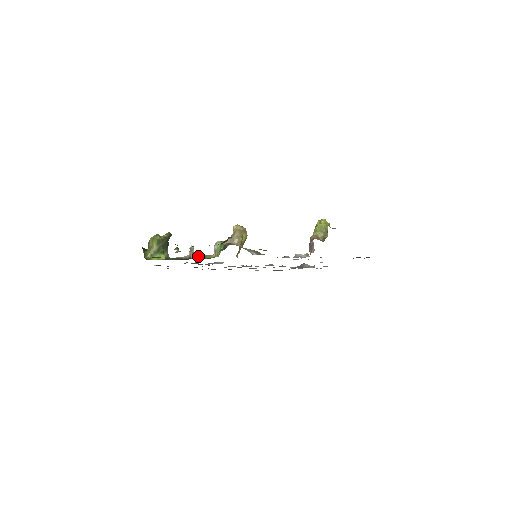
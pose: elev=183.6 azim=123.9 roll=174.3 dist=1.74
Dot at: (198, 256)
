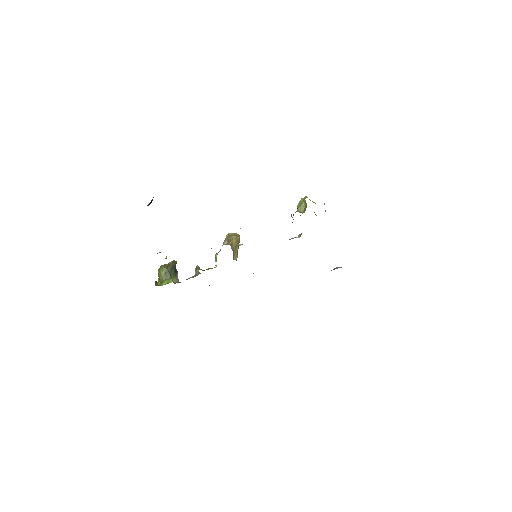
Dot at: (198, 269)
